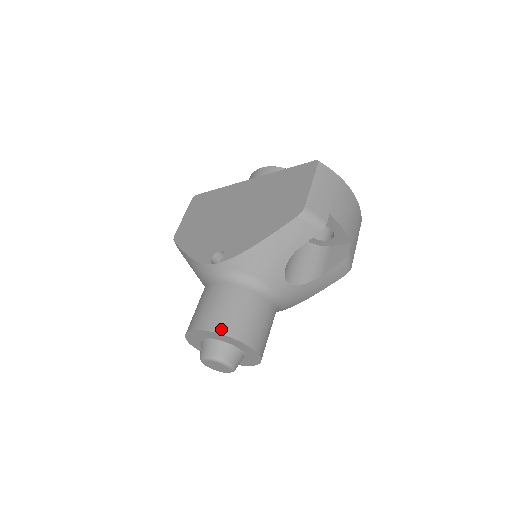
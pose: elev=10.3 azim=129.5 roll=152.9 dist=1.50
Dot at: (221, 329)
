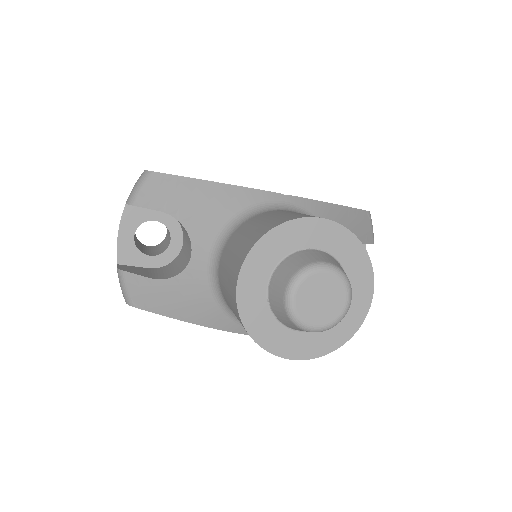
Dot at: (354, 236)
